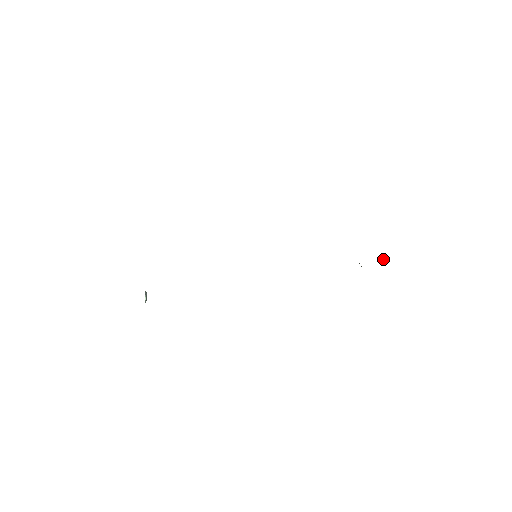
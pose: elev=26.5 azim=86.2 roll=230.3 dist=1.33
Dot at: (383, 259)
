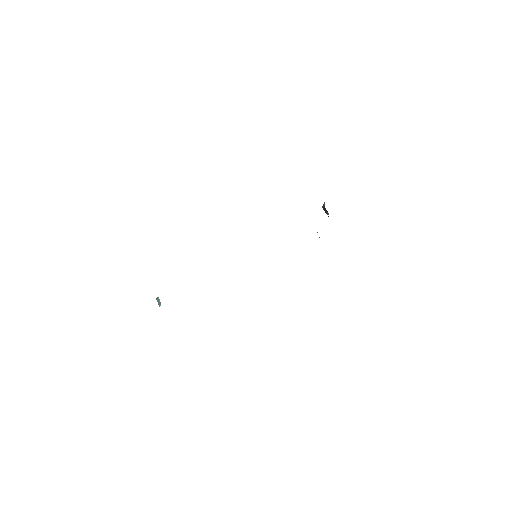
Dot at: (325, 209)
